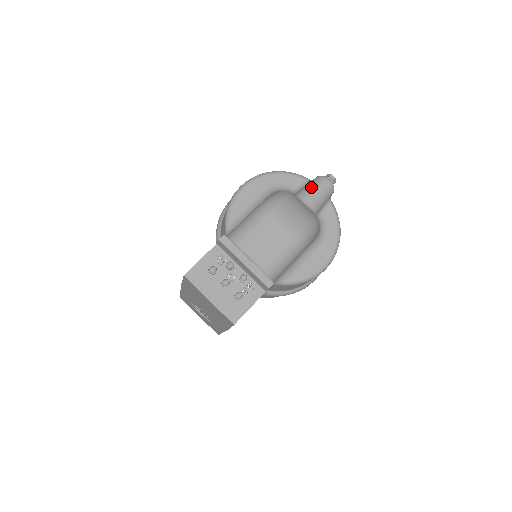
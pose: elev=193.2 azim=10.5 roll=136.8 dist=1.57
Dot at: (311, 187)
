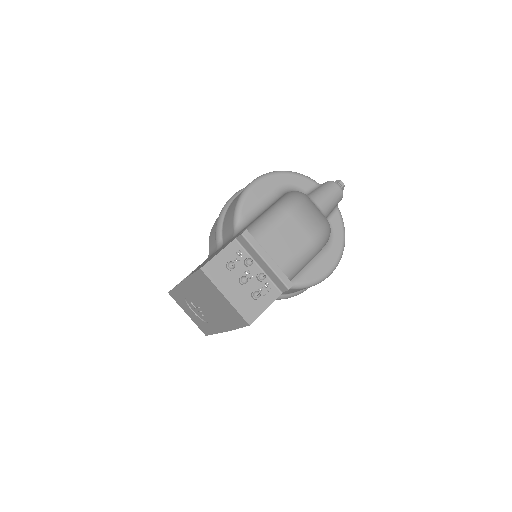
Dot at: (323, 191)
